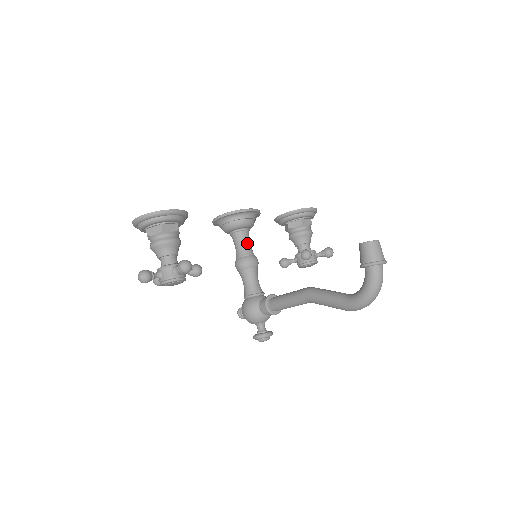
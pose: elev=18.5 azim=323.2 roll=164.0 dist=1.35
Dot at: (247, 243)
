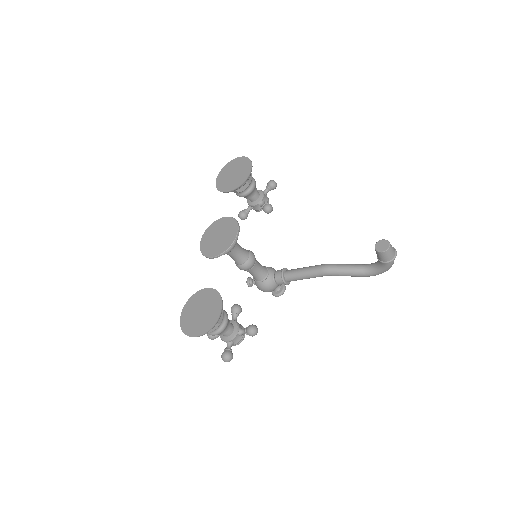
Dot at: (241, 250)
